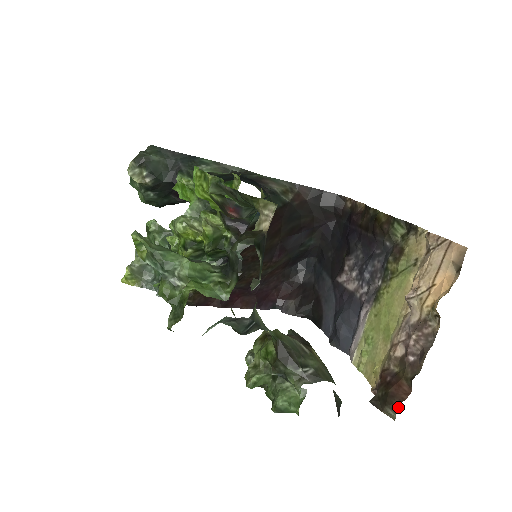
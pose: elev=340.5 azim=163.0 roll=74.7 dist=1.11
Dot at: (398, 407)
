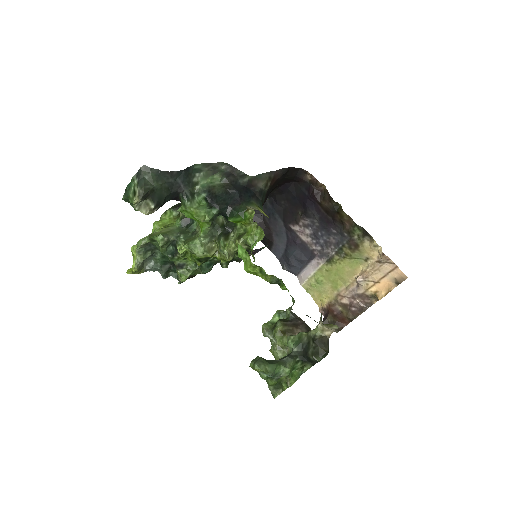
Dot at: occluded
